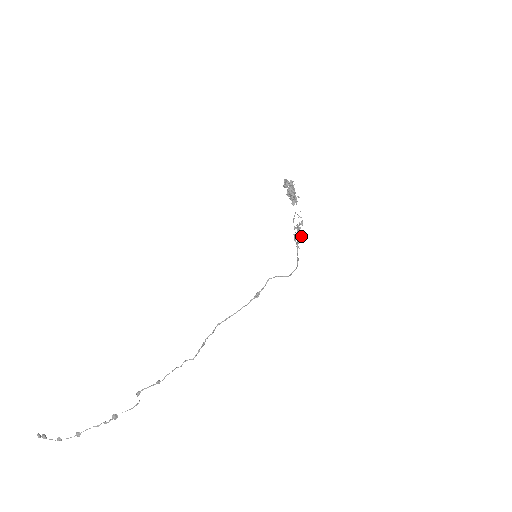
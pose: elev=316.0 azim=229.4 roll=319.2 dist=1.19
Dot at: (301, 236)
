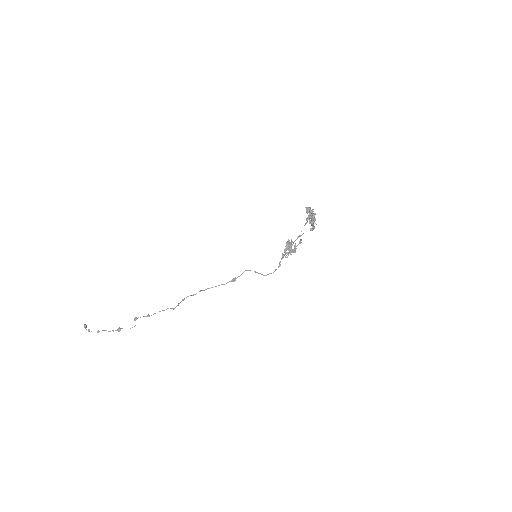
Dot at: (290, 249)
